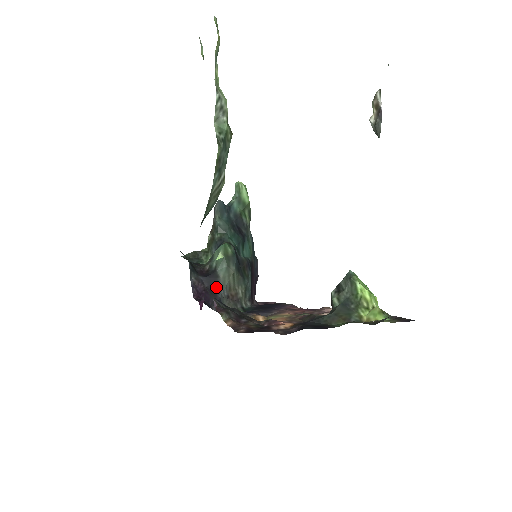
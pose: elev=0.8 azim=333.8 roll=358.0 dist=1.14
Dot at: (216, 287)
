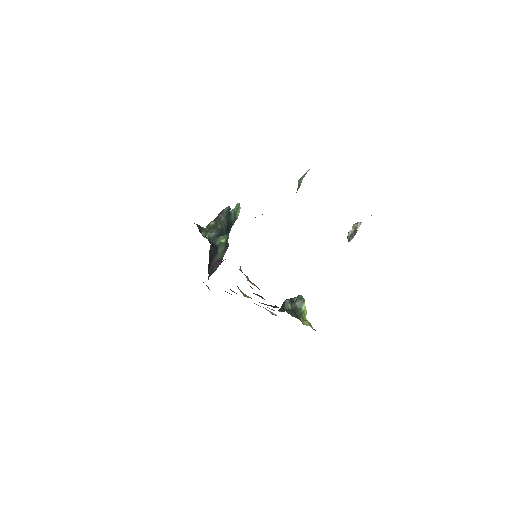
Dot at: (214, 257)
